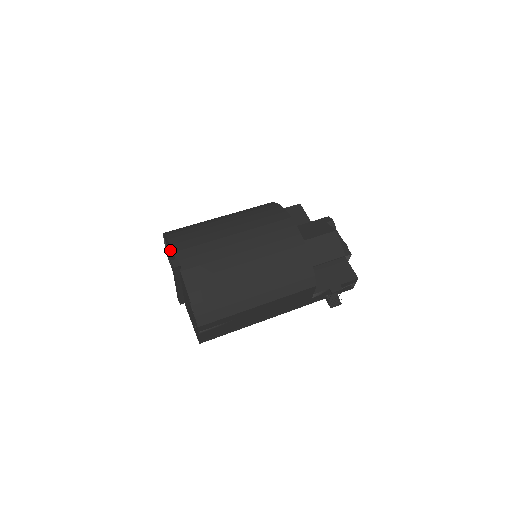
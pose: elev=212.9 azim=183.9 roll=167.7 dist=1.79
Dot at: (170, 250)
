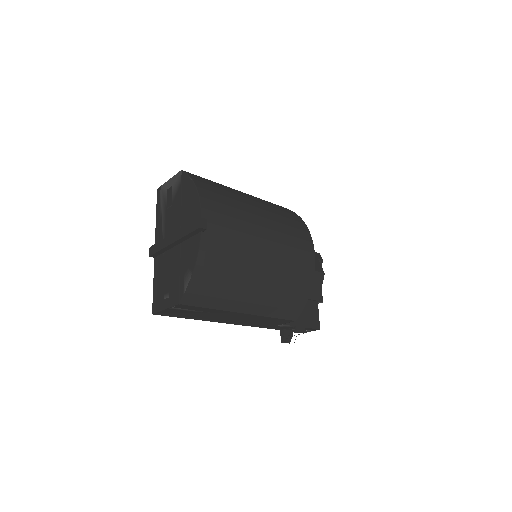
Dot at: (190, 198)
